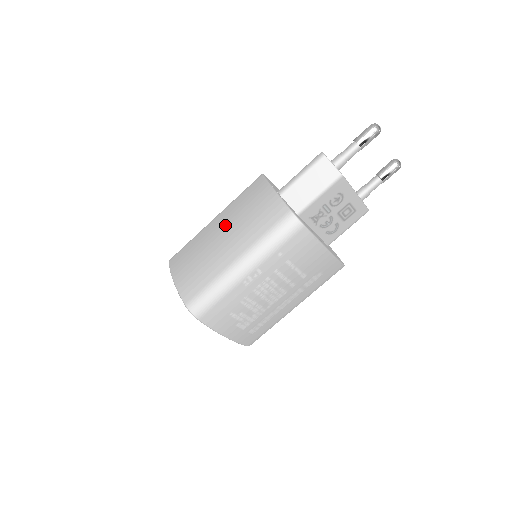
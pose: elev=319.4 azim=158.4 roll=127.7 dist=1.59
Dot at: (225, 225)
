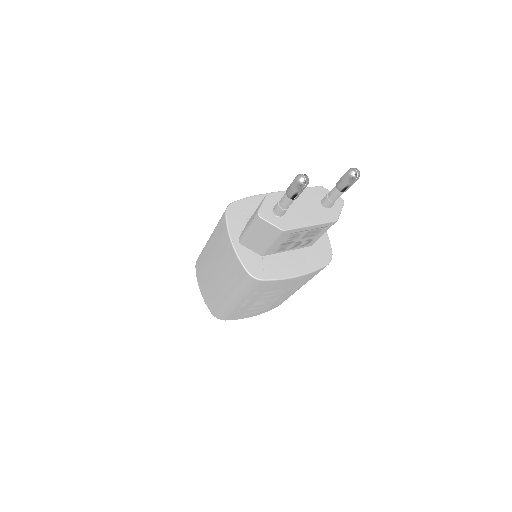
Dot at: (213, 260)
